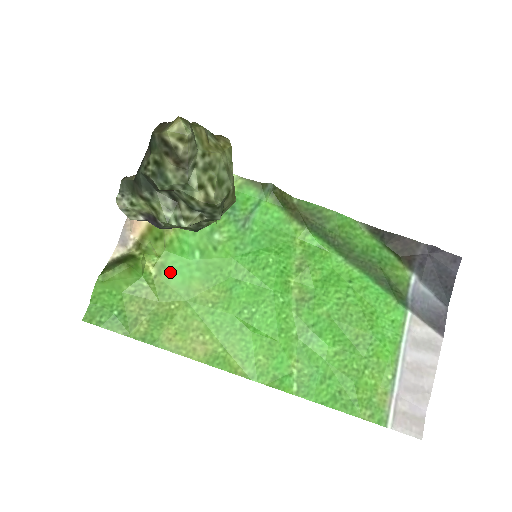
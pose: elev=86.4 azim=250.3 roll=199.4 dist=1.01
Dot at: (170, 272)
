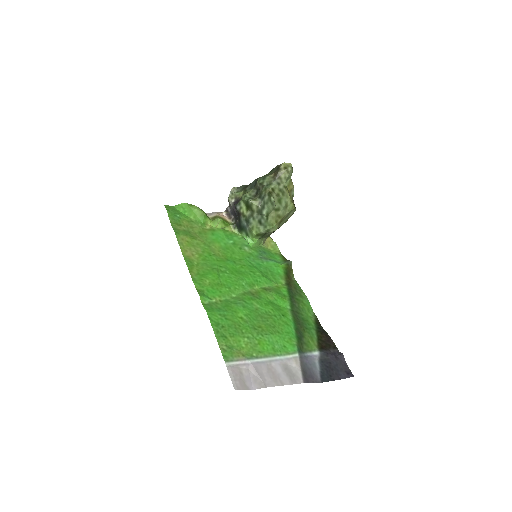
Dot at: (214, 233)
